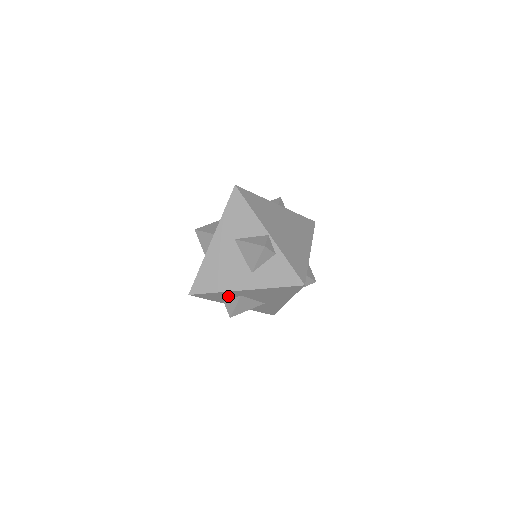
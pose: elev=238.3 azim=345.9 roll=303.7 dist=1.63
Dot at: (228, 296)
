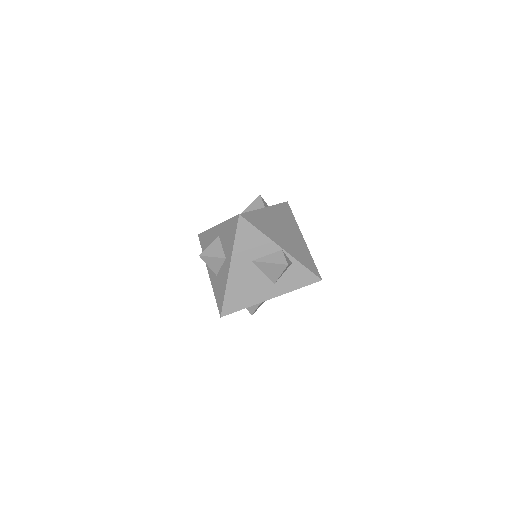
Dot at: occluded
